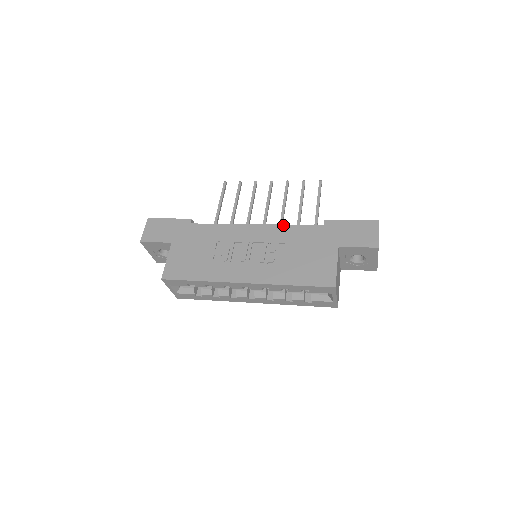
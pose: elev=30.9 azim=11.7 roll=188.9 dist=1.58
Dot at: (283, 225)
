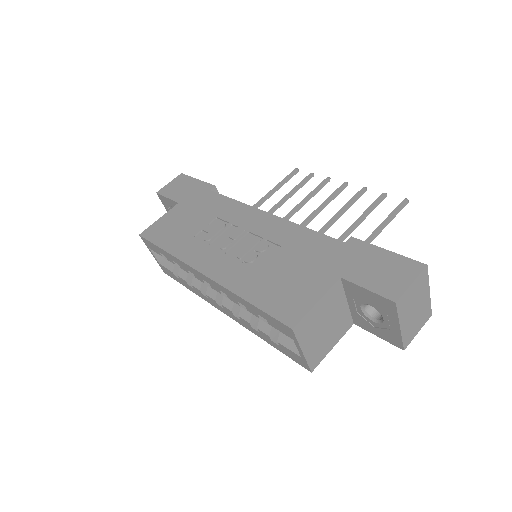
Dot at: (296, 224)
